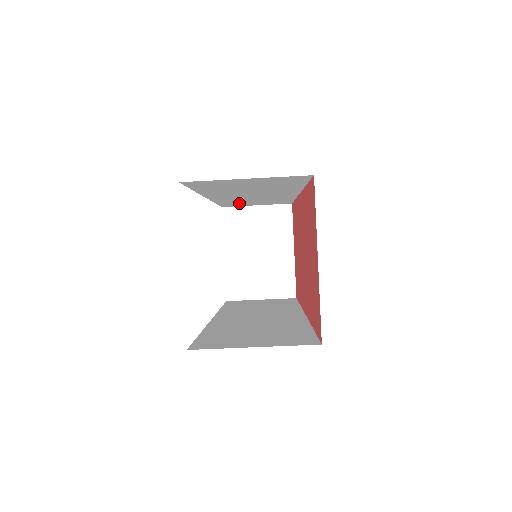
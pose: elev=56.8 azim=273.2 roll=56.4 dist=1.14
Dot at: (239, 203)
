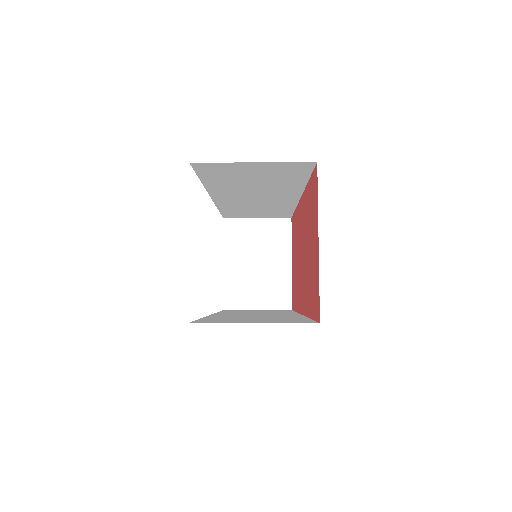
Dot at: (241, 212)
